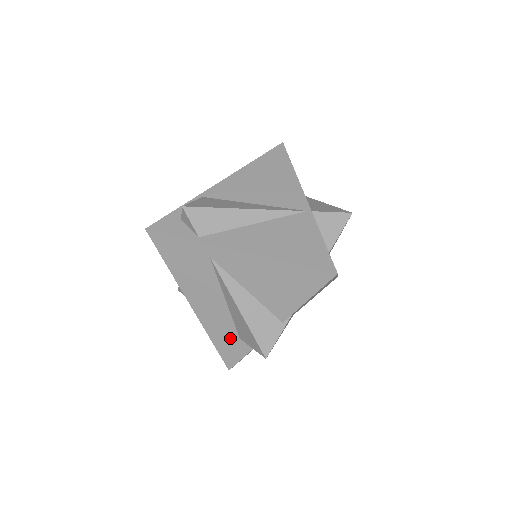
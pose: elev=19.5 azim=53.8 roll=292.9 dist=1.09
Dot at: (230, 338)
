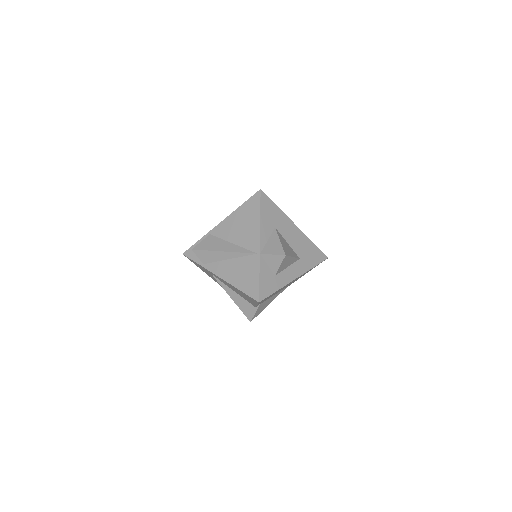
Dot at: occluded
